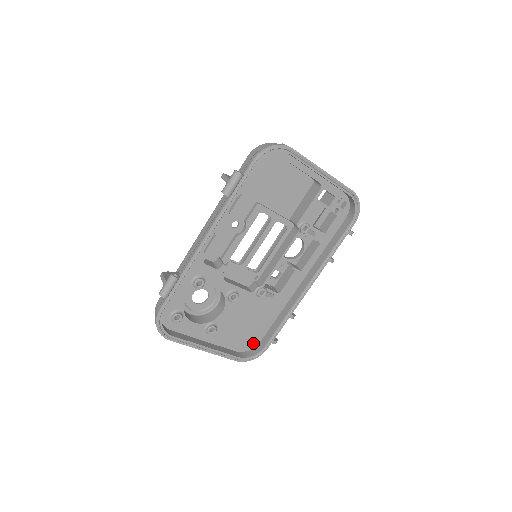
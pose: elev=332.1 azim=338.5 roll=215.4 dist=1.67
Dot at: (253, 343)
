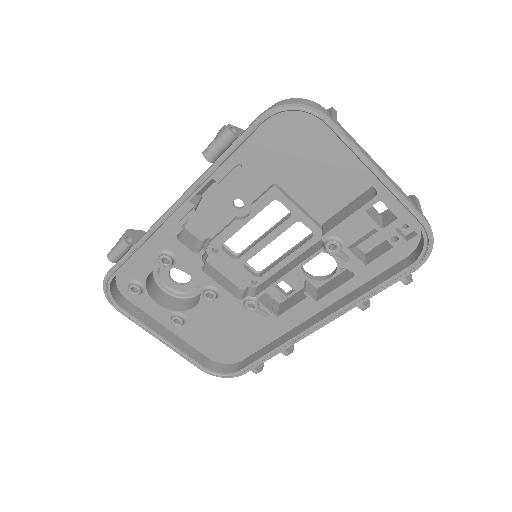
Dot at: (232, 358)
